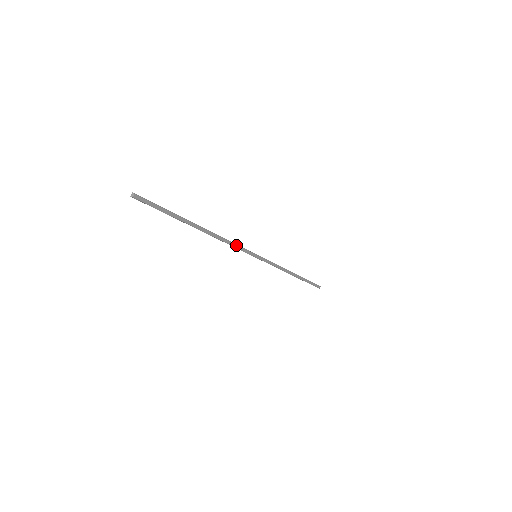
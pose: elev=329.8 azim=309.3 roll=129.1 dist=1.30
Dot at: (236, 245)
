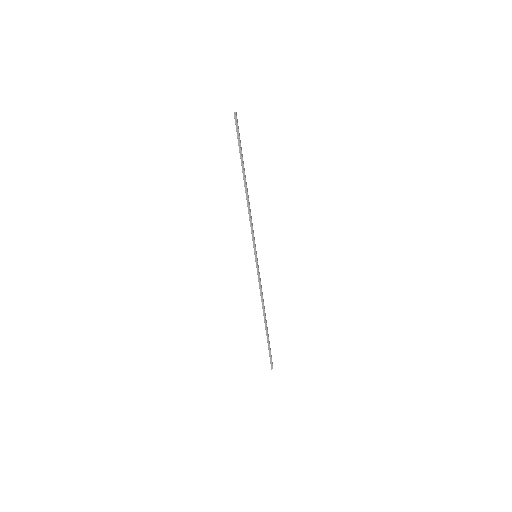
Dot at: (252, 226)
